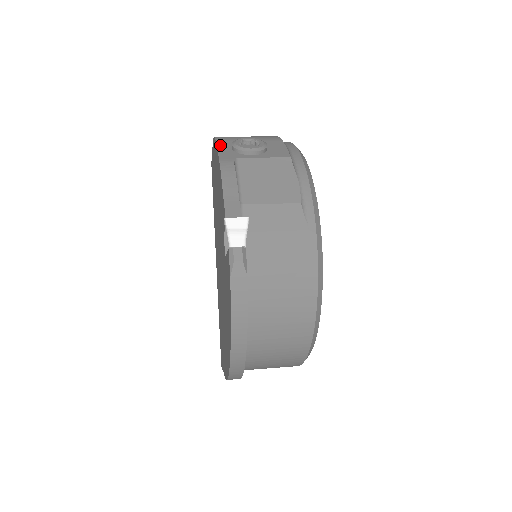
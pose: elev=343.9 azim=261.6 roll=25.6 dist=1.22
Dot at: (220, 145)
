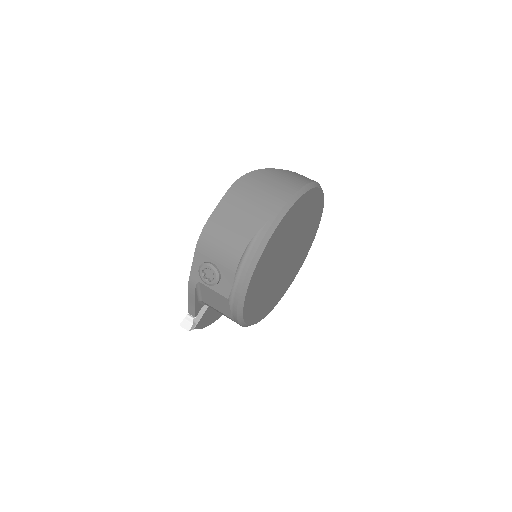
Dot at: (195, 260)
